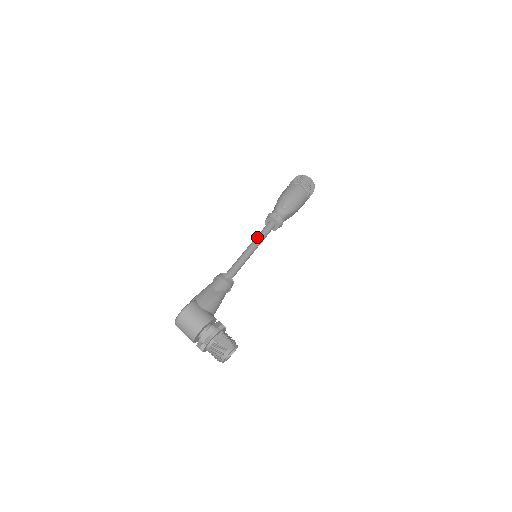
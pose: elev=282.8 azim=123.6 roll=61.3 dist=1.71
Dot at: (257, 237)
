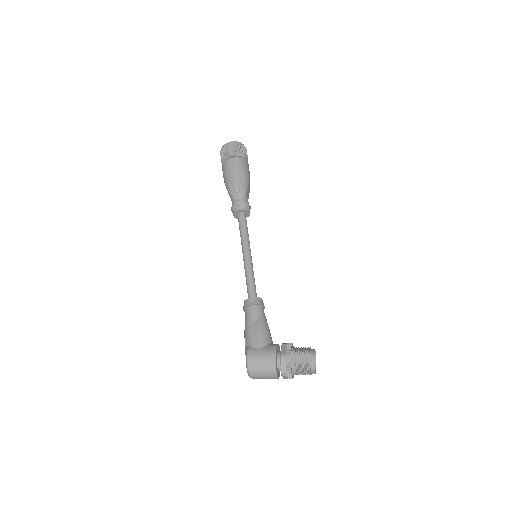
Dot at: (241, 239)
